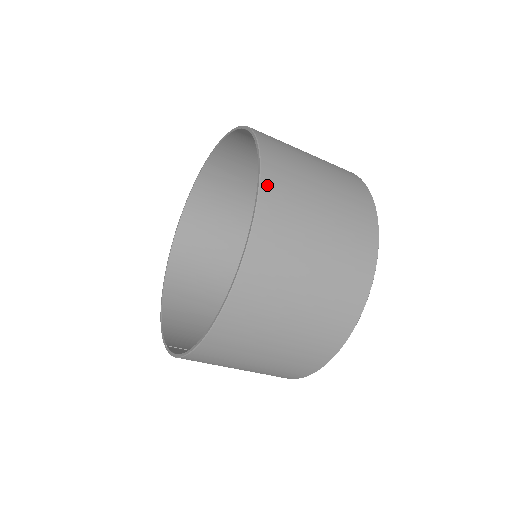
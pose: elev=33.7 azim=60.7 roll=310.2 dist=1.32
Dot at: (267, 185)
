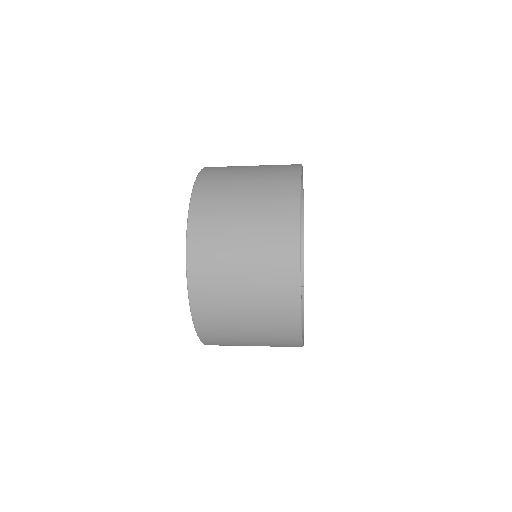
Dot at: (197, 314)
